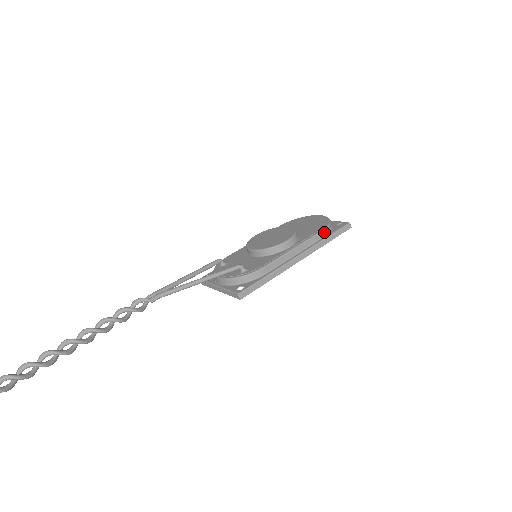
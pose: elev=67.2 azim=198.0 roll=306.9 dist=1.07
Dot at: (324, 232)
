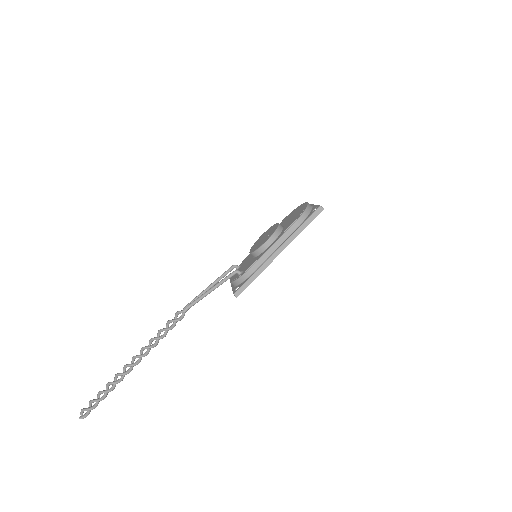
Dot at: (298, 223)
